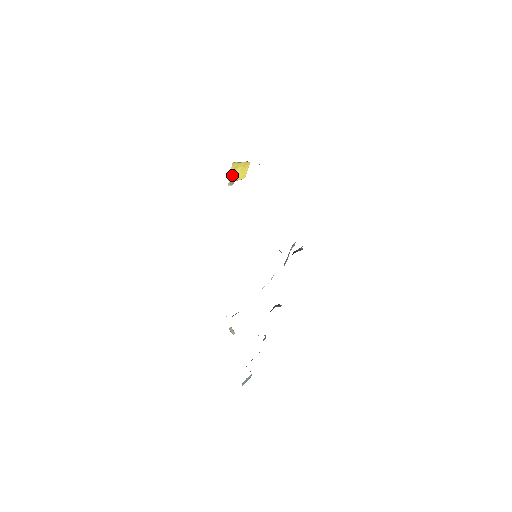
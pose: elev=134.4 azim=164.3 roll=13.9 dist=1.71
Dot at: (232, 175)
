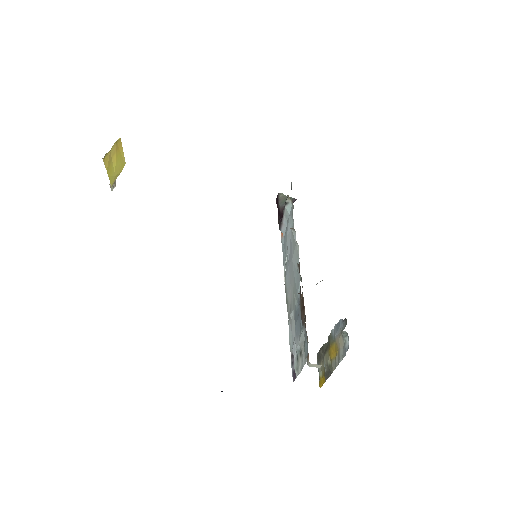
Dot at: (111, 175)
